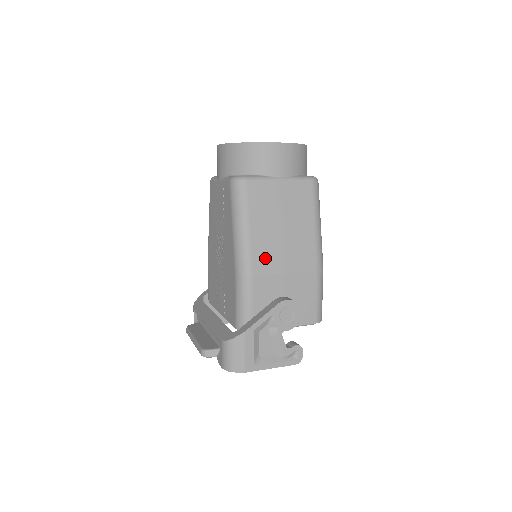
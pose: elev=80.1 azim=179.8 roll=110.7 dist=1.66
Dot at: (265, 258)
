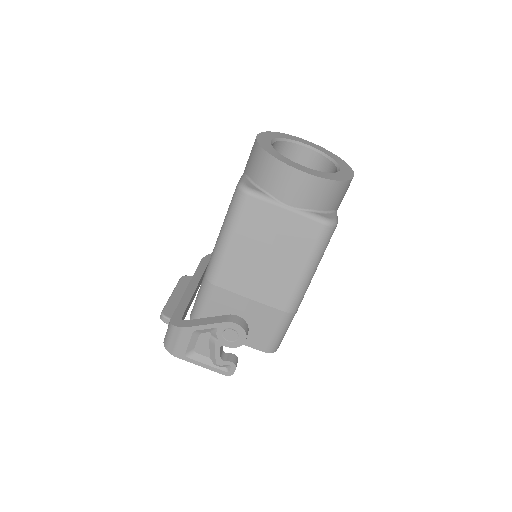
Dot at: (235, 275)
